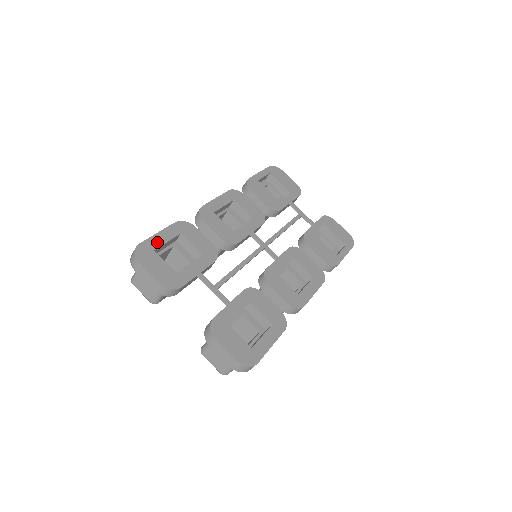
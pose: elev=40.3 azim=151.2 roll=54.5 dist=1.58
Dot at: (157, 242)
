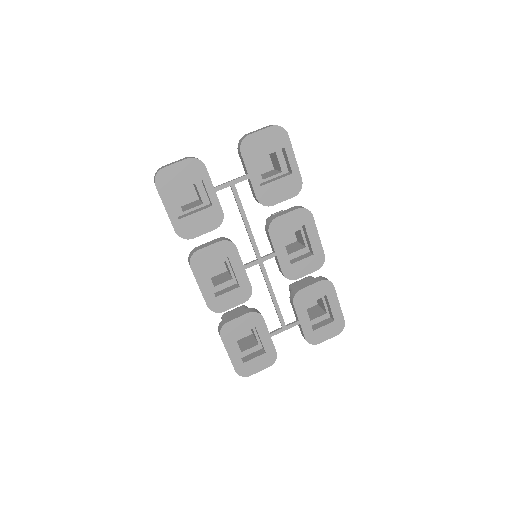
Dot at: (237, 358)
